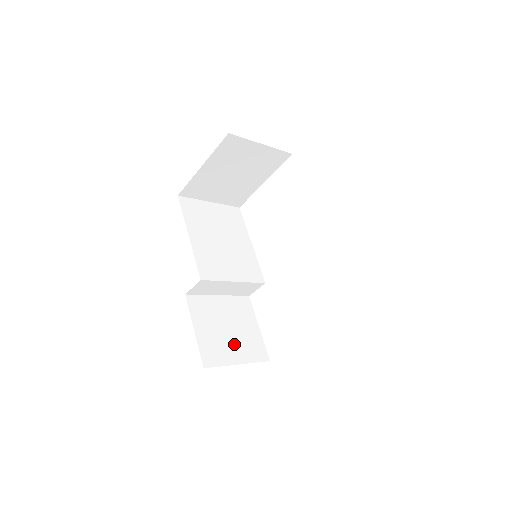
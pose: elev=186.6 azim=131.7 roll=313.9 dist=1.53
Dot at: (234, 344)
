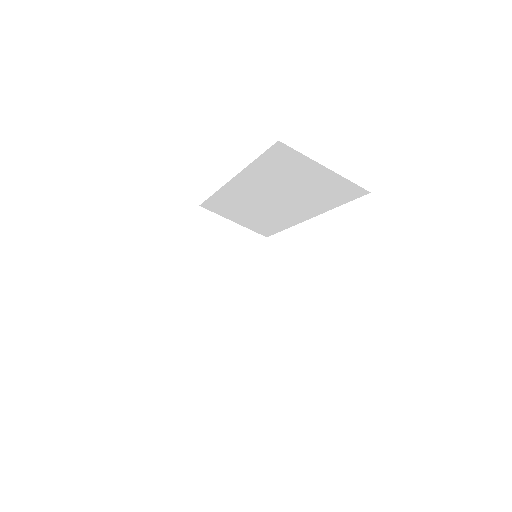
Dot at: occluded
